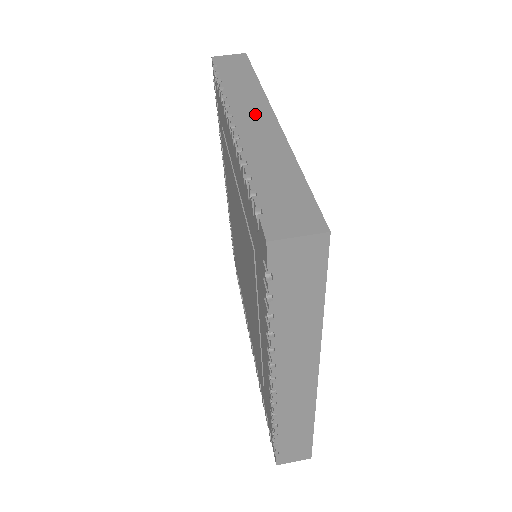
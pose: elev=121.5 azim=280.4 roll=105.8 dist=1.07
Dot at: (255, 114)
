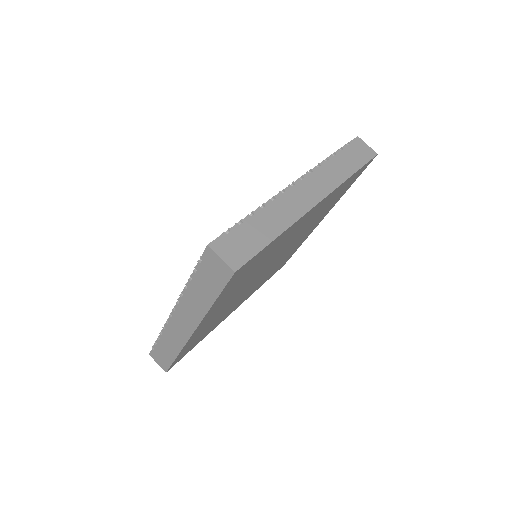
Dot at: (312, 191)
